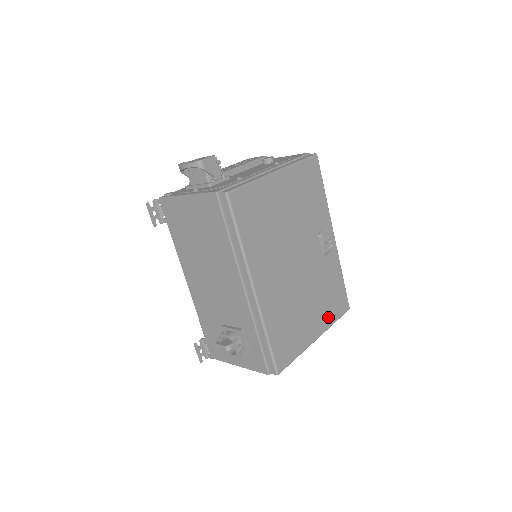
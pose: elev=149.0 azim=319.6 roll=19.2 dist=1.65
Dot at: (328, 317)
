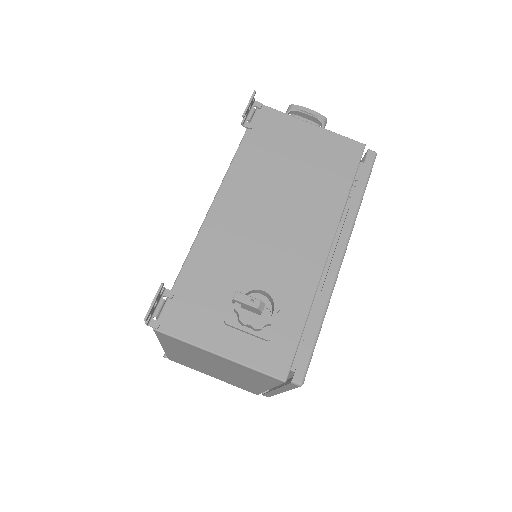
Dot at: occluded
